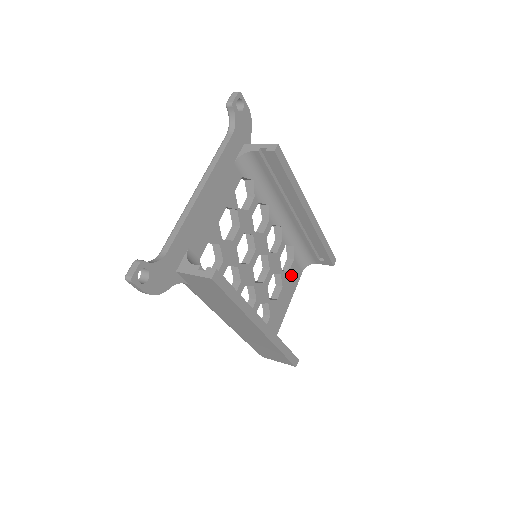
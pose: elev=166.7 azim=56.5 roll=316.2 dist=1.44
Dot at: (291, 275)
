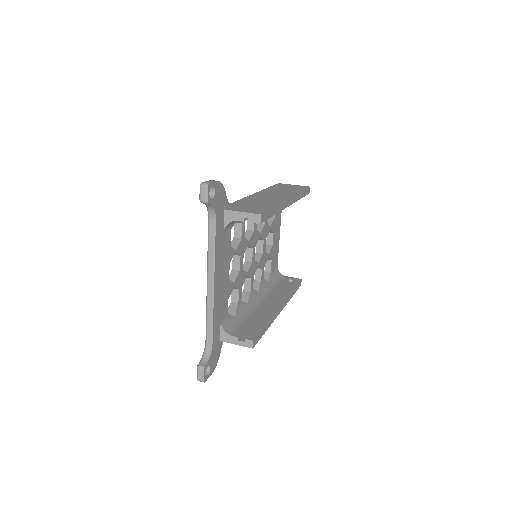
Dot at: (276, 217)
